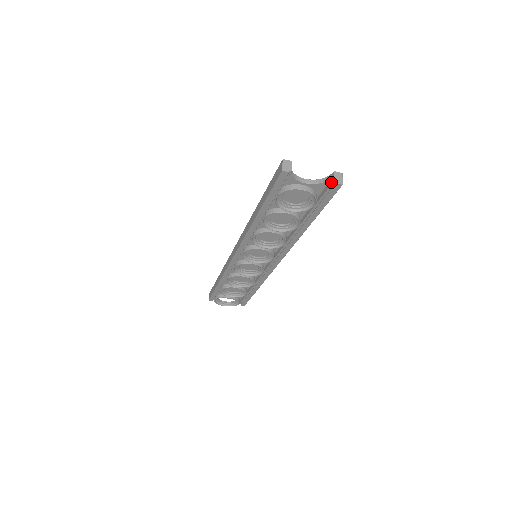
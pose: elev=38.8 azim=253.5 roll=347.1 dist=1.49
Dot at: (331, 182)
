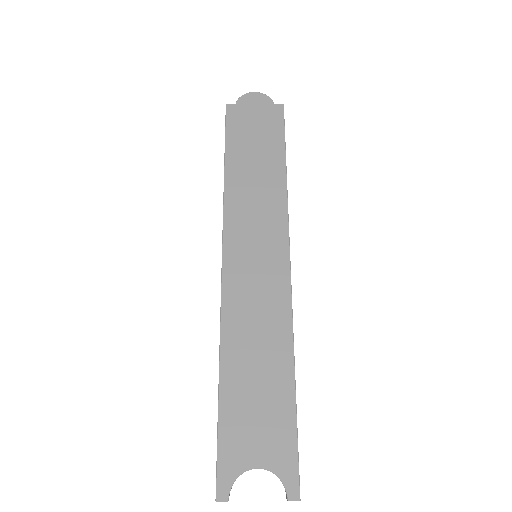
Dot at: occluded
